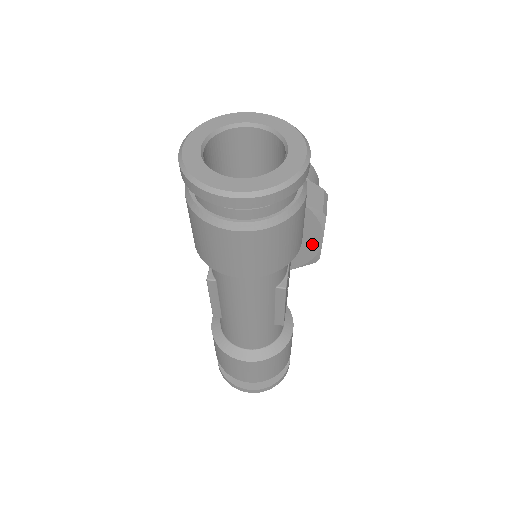
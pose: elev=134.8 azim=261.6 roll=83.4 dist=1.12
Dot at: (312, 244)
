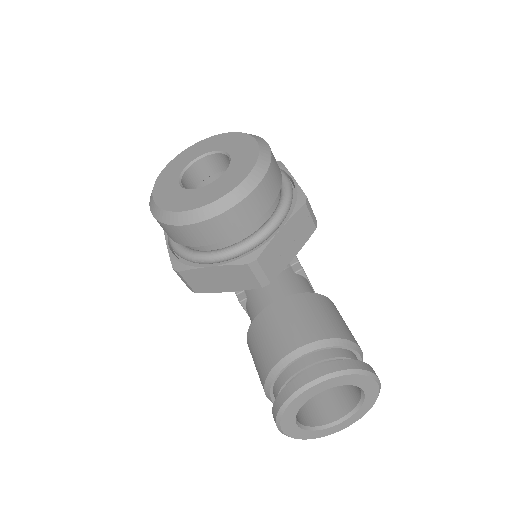
Dot at: occluded
